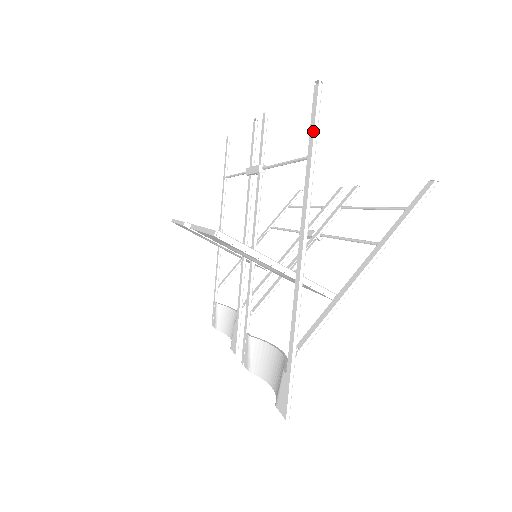
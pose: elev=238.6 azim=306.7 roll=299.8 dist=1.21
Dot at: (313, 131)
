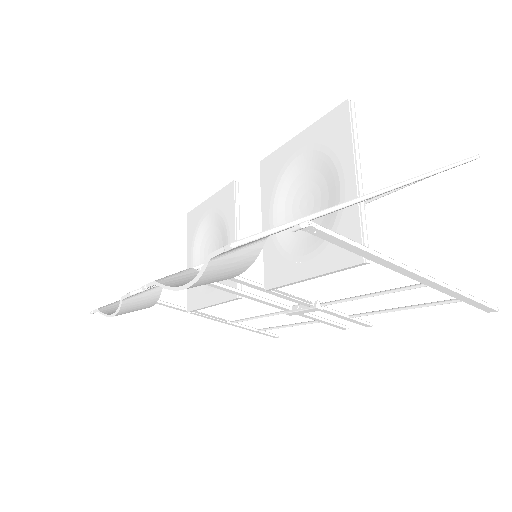
Dot at: (456, 162)
